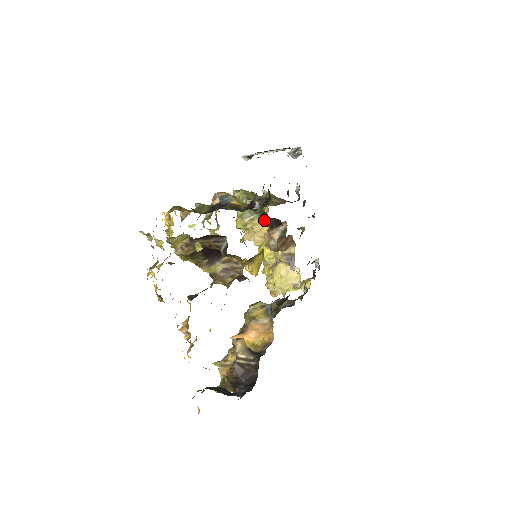
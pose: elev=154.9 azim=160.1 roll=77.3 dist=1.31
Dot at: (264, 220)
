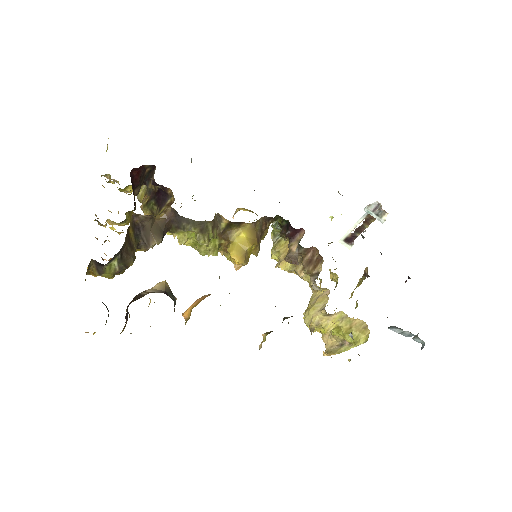
Dot at: occluded
